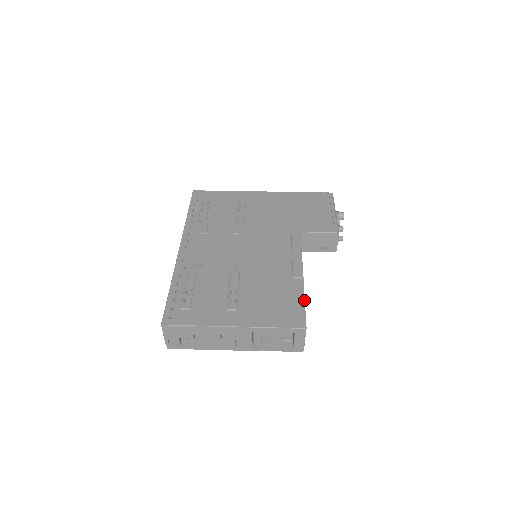
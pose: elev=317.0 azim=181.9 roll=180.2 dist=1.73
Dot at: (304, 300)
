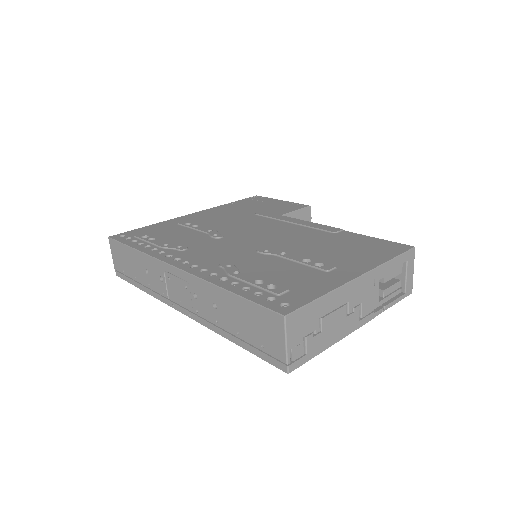
Dot at: (374, 237)
